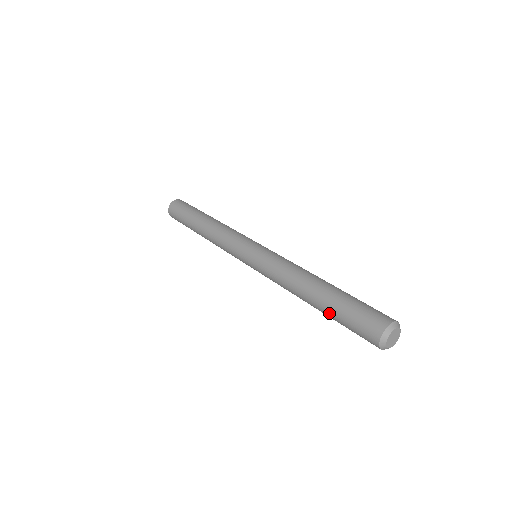
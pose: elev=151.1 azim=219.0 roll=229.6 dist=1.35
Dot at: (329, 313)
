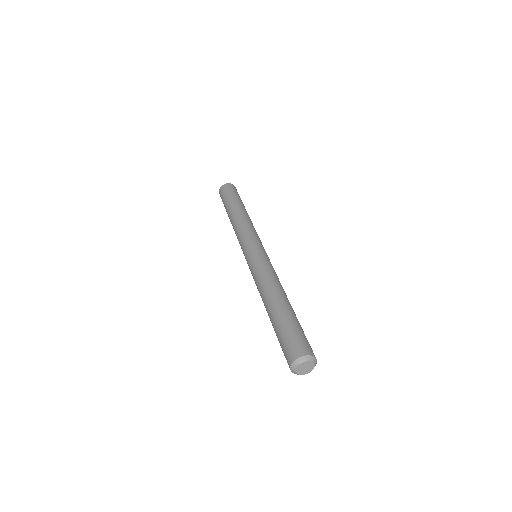
Dot at: occluded
